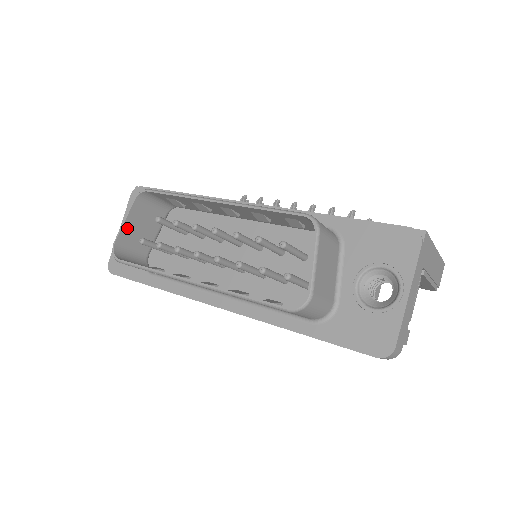
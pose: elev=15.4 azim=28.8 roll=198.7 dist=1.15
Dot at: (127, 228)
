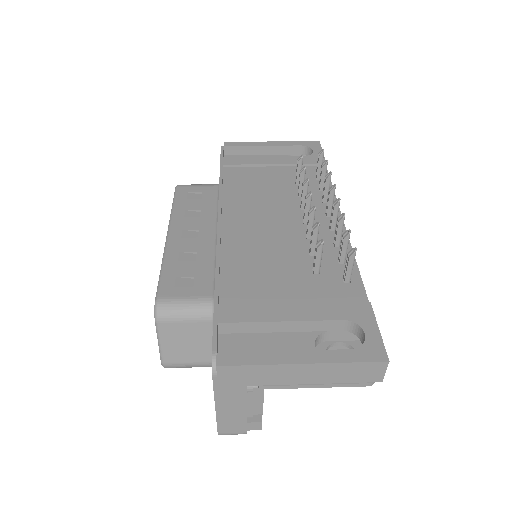
Dot at: occluded
